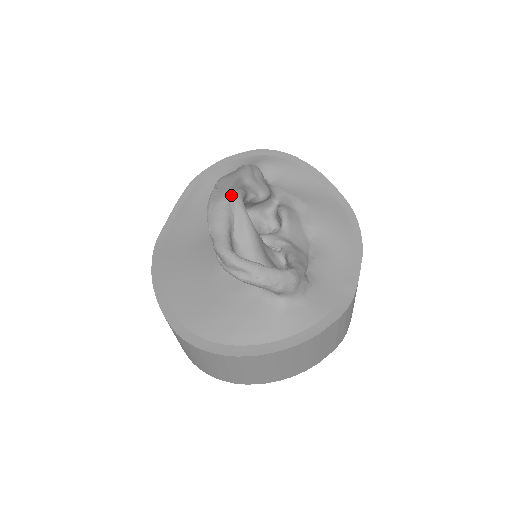
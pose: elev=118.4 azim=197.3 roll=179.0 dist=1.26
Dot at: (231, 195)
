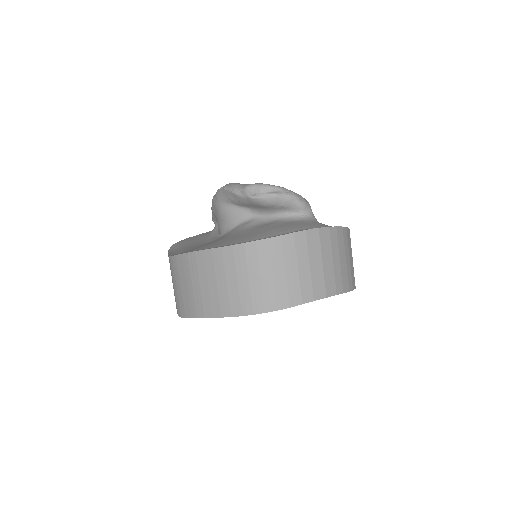
Dot at: occluded
